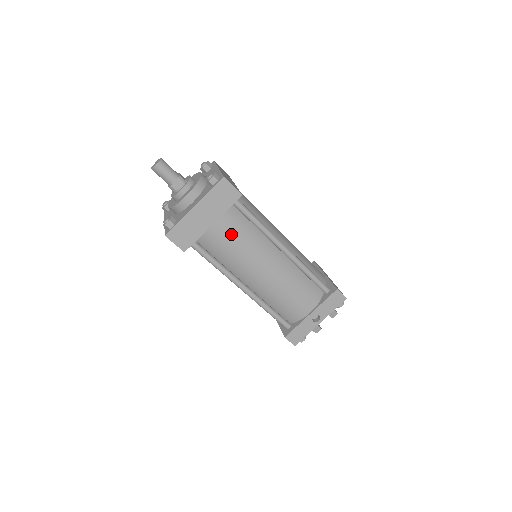
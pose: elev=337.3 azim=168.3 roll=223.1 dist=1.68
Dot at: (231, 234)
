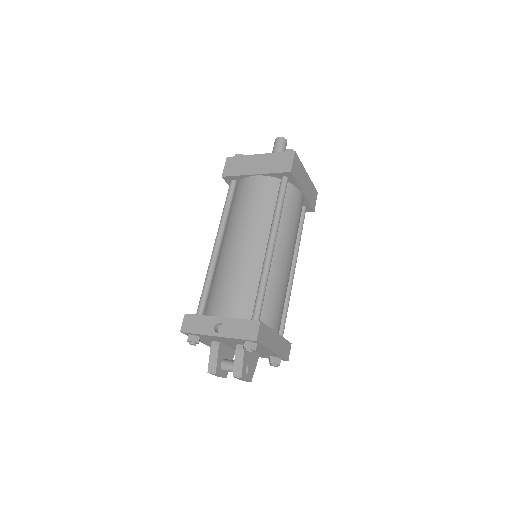
Dot at: (255, 193)
